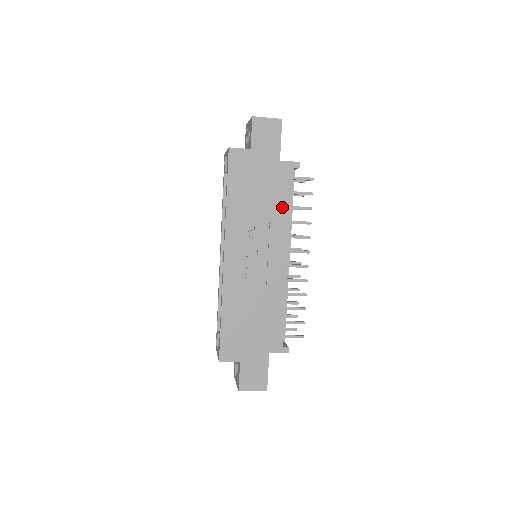
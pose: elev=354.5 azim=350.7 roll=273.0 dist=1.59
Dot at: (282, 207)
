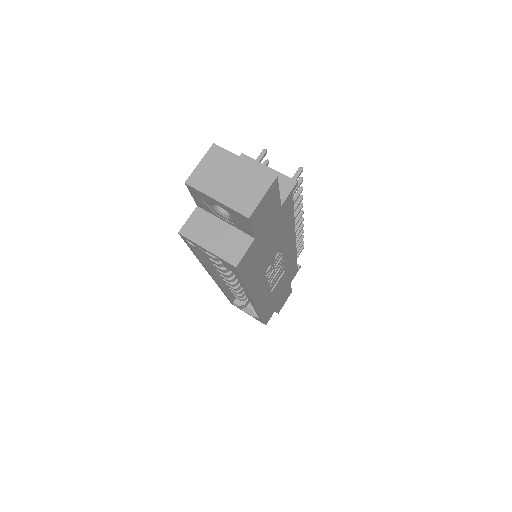
Dot at: (288, 226)
